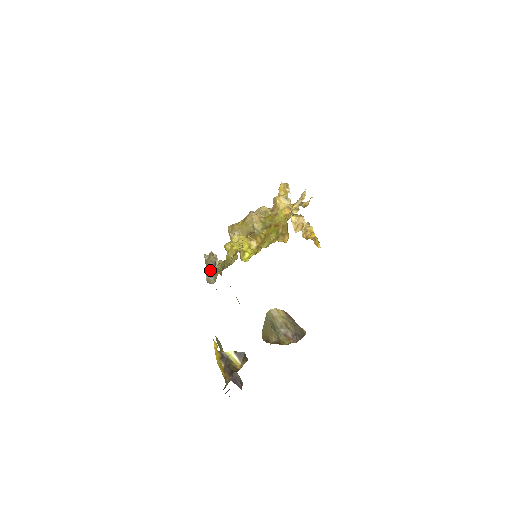
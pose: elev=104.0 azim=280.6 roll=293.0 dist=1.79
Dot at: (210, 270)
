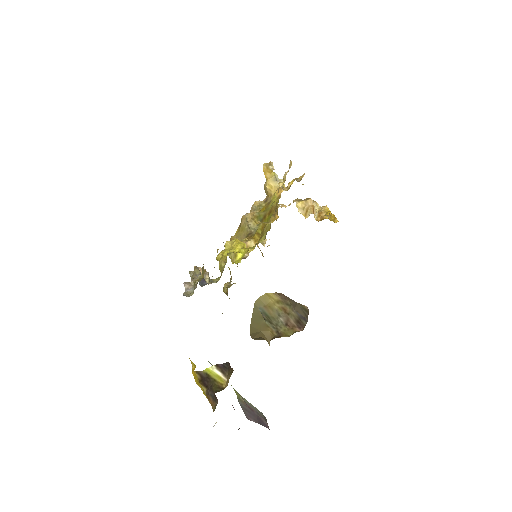
Dot at: (192, 284)
